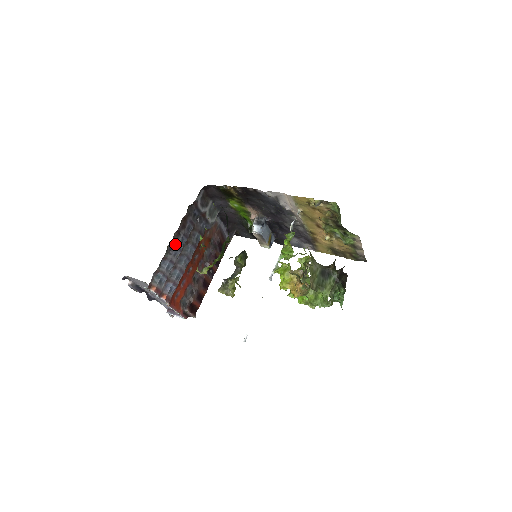
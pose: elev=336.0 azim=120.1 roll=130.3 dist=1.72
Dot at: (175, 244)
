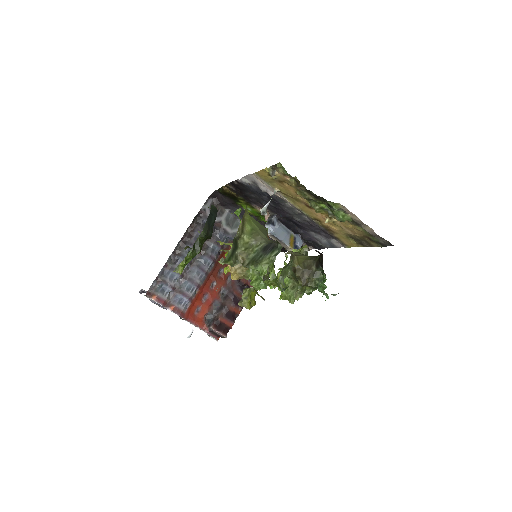
Dot at: (180, 254)
